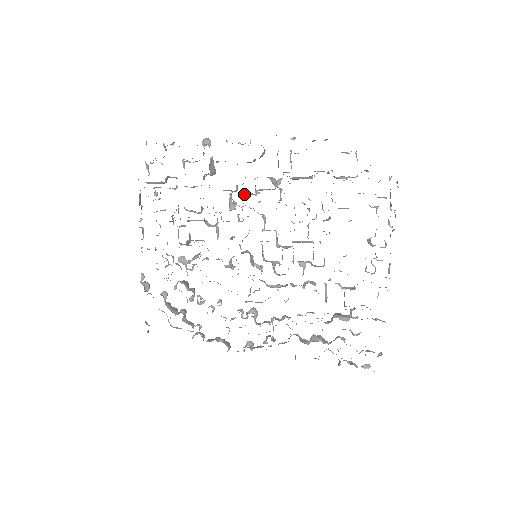
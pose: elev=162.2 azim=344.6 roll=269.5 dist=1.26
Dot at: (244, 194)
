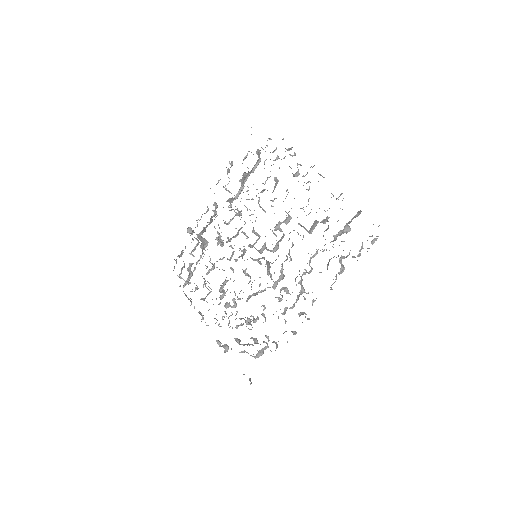
Dot at: occluded
